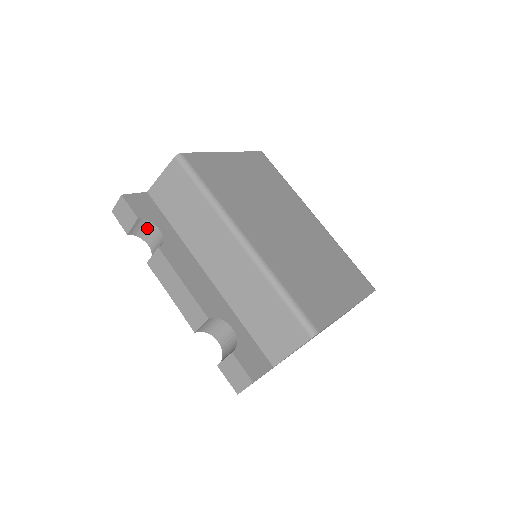
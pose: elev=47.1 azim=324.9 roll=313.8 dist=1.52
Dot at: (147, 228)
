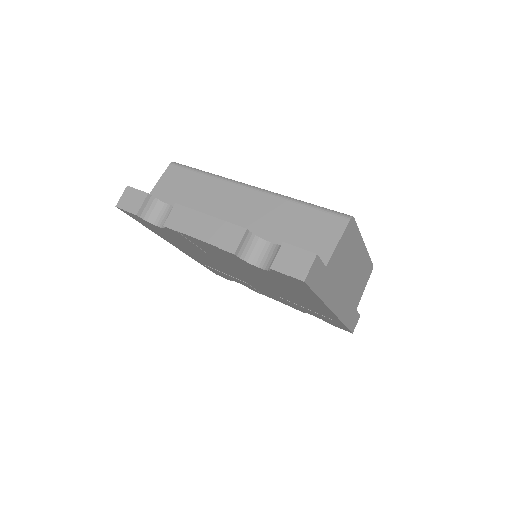
Dot at: (156, 208)
